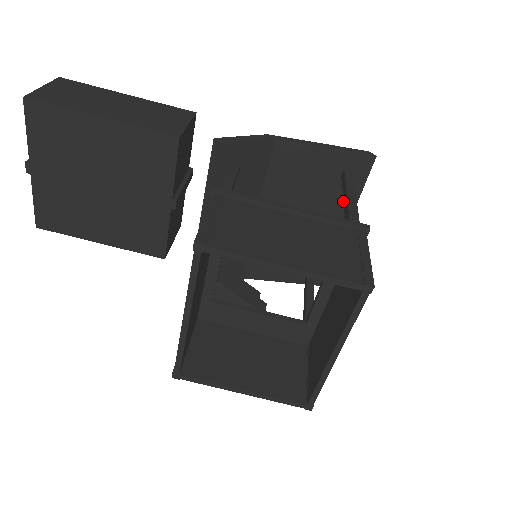
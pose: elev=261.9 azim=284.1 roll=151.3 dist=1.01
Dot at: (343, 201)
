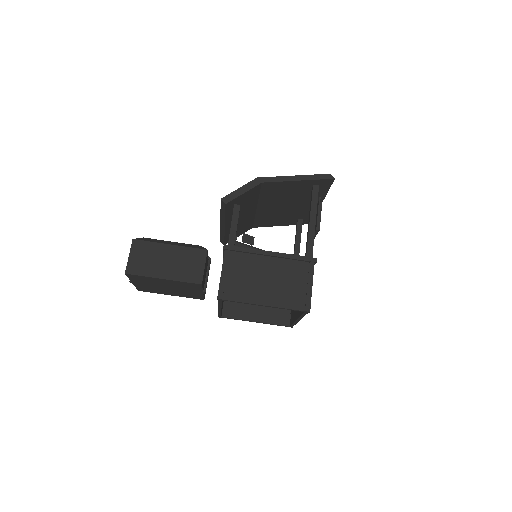
Dot at: (308, 222)
